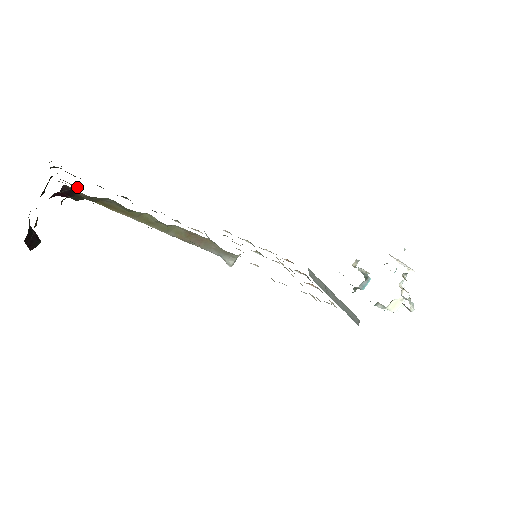
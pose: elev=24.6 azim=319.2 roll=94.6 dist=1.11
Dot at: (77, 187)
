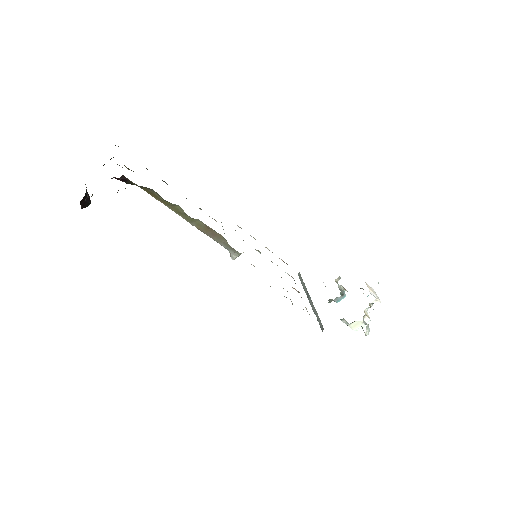
Dot at: occluded
